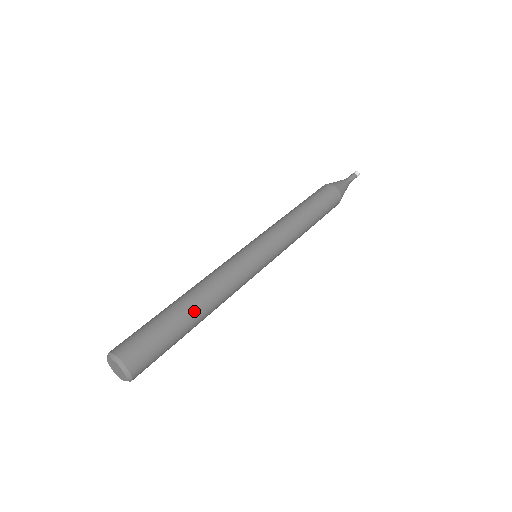
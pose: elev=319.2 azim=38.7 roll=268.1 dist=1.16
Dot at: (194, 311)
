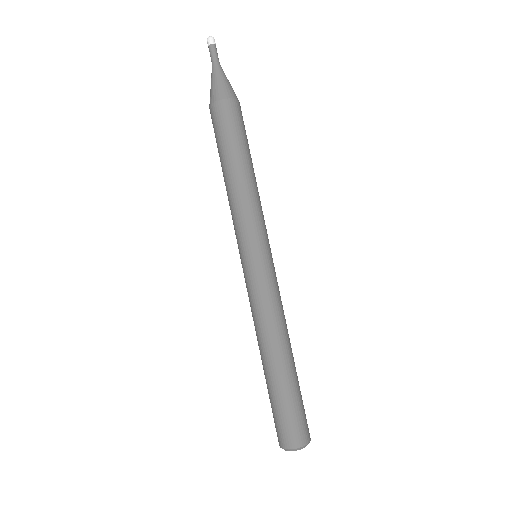
Dot at: (293, 358)
